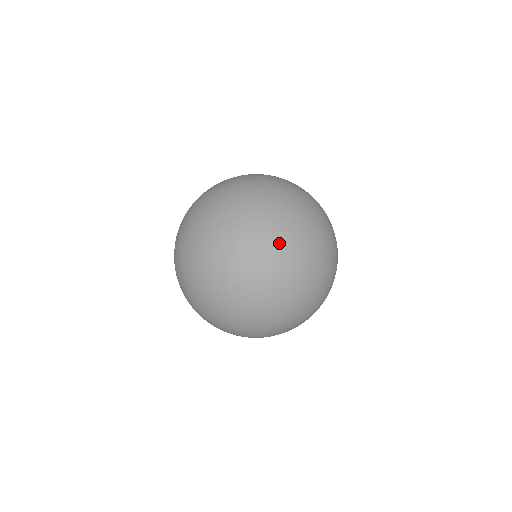
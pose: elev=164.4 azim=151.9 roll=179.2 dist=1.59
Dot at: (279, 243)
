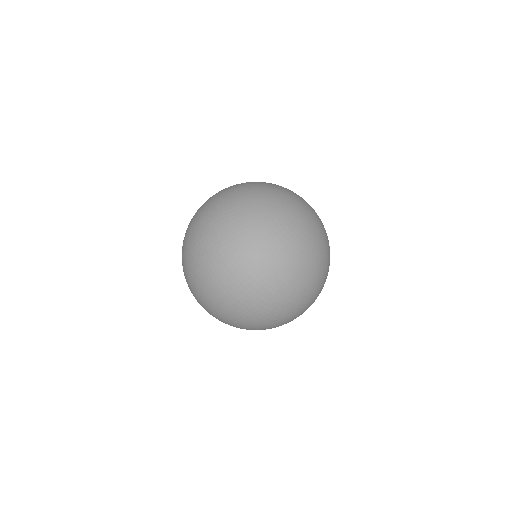
Dot at: (279, 296)
